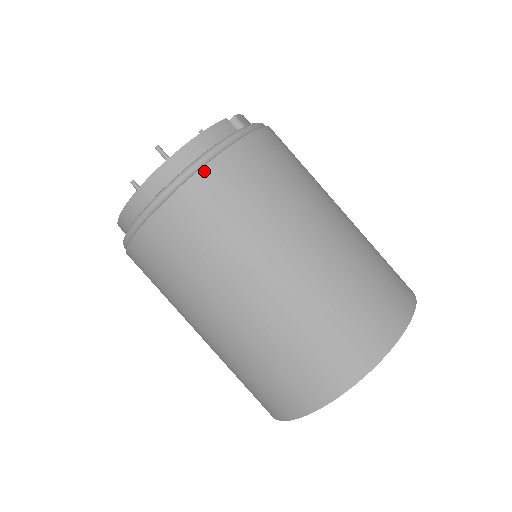
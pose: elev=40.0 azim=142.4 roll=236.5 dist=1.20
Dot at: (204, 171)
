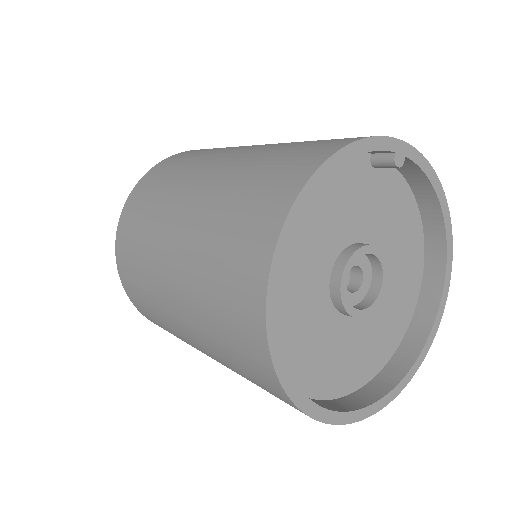
Dot at: (158, 165)
